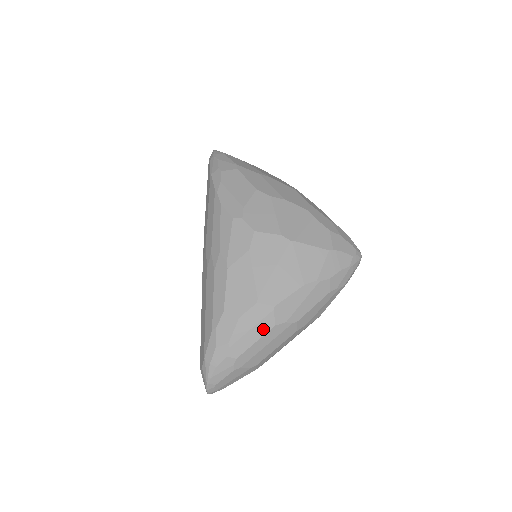
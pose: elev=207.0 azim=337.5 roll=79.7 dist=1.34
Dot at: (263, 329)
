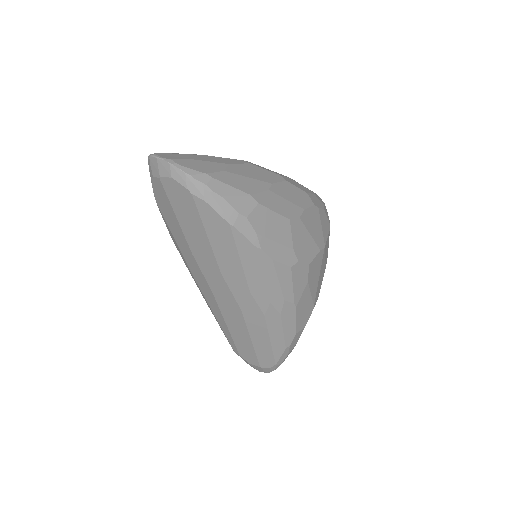
Dot at: occluded
